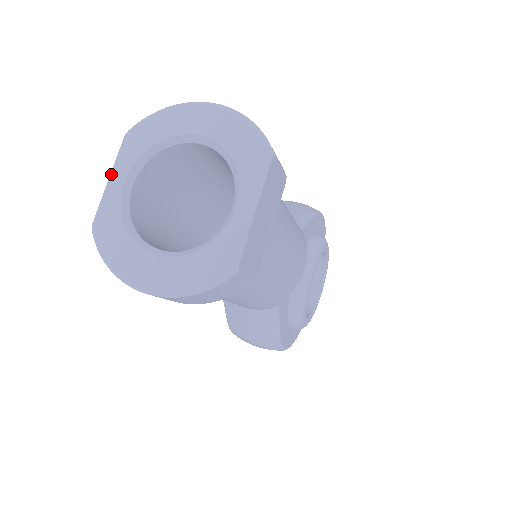
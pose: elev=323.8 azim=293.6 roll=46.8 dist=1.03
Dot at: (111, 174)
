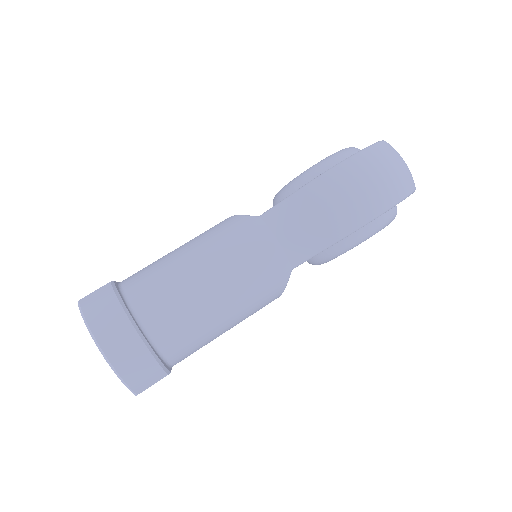
Dot at: occluded
